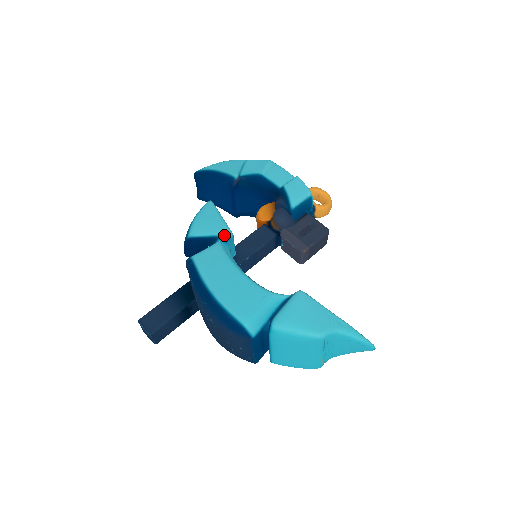
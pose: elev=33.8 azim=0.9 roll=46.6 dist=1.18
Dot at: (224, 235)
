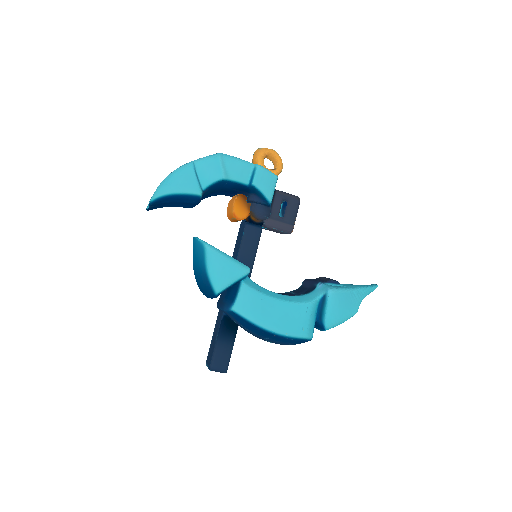
Dot at: (245, 275)
